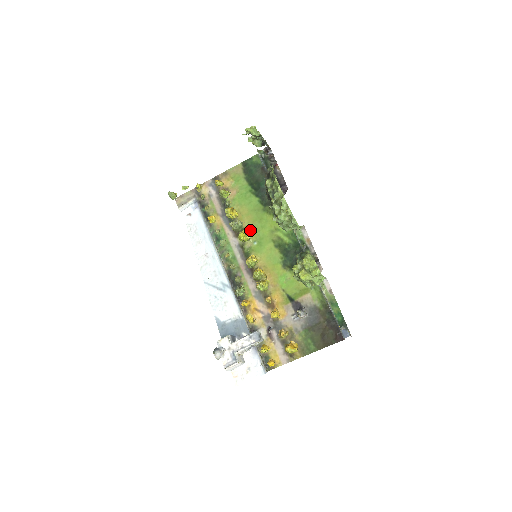
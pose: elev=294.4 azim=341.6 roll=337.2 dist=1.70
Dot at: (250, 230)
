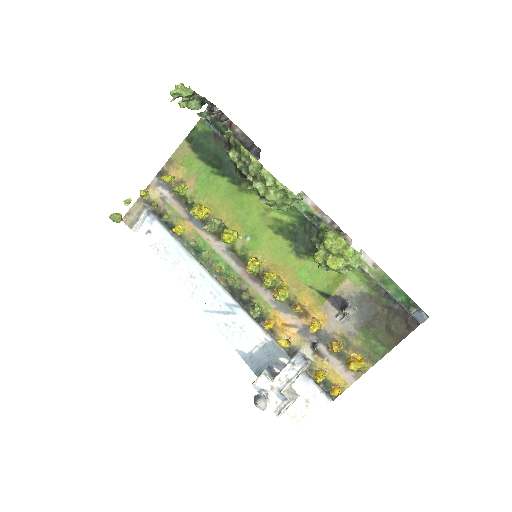
Dot at: (233, 224)
